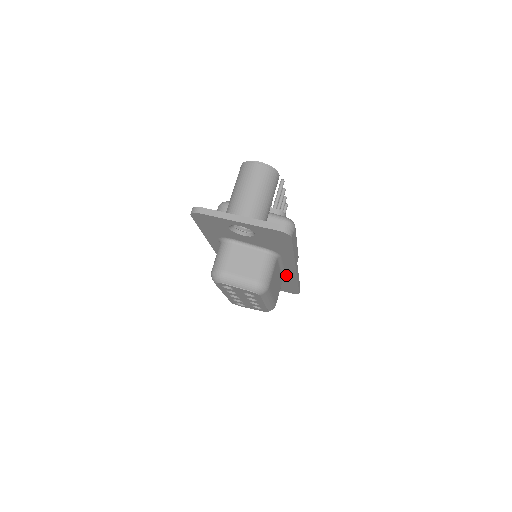
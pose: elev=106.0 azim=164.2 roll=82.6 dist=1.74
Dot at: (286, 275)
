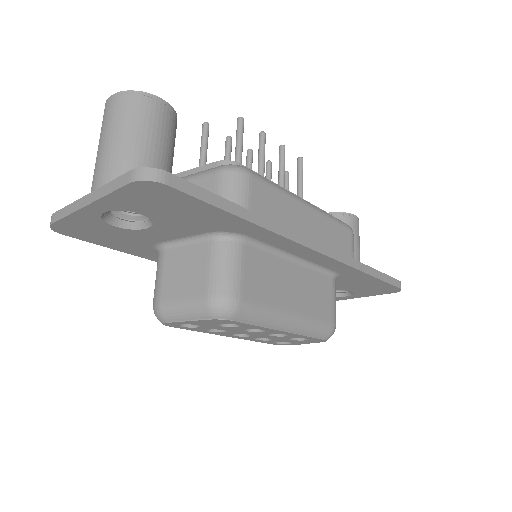
Dot at: (325, 266)
